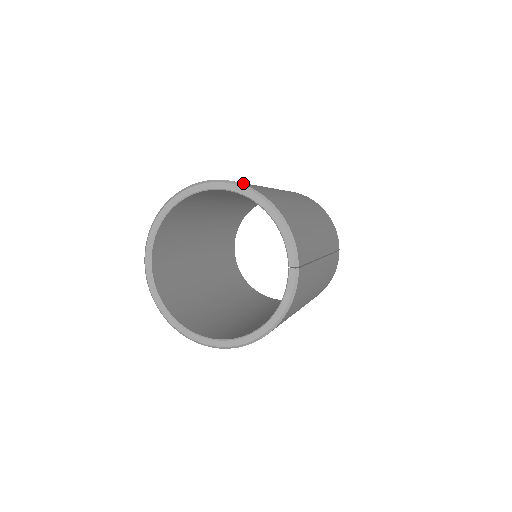
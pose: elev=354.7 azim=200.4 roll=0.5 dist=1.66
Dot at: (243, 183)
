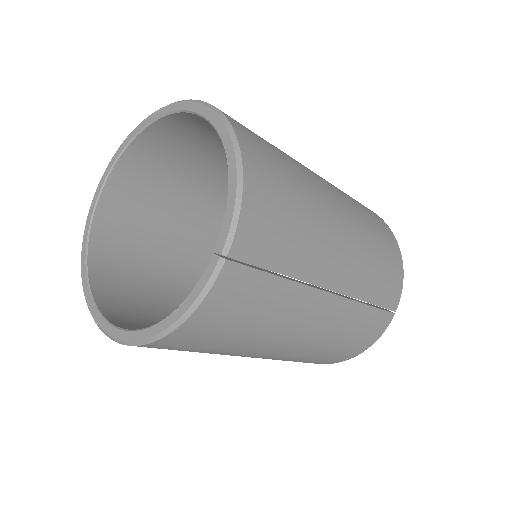
Dot at: occluded
